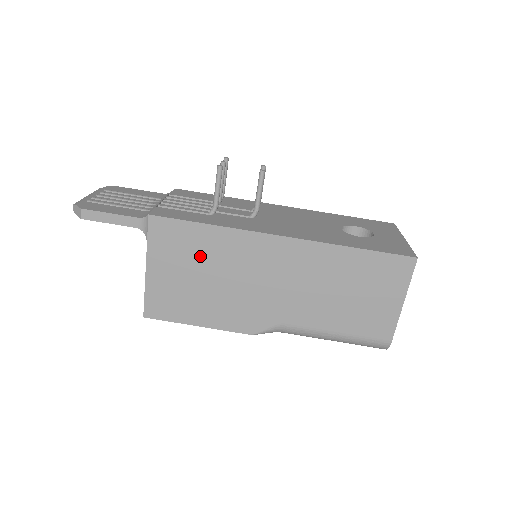
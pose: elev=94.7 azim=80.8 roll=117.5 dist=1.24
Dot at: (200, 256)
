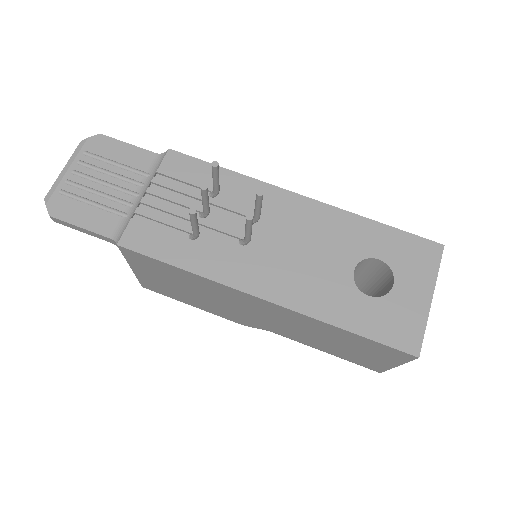
Dot at: (180, 280)
